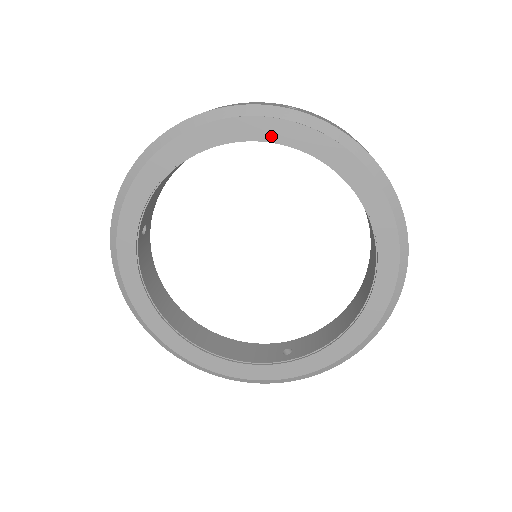
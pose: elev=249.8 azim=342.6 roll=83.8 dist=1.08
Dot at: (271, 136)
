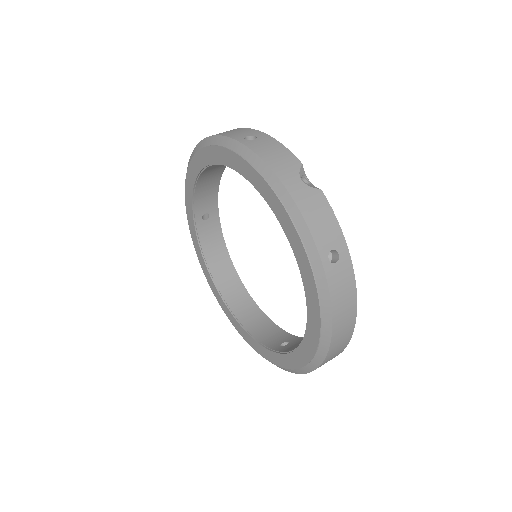
Dot at: (229, 163)
